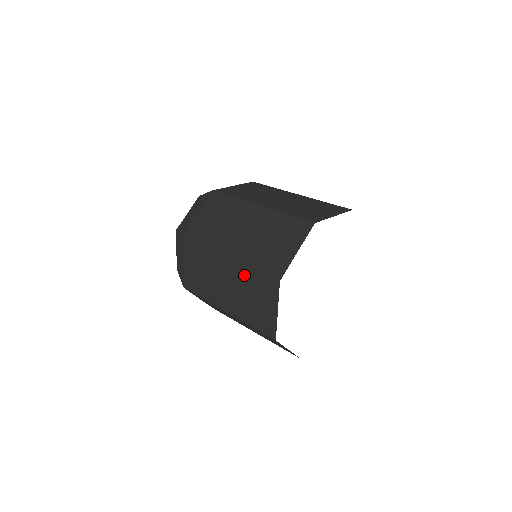
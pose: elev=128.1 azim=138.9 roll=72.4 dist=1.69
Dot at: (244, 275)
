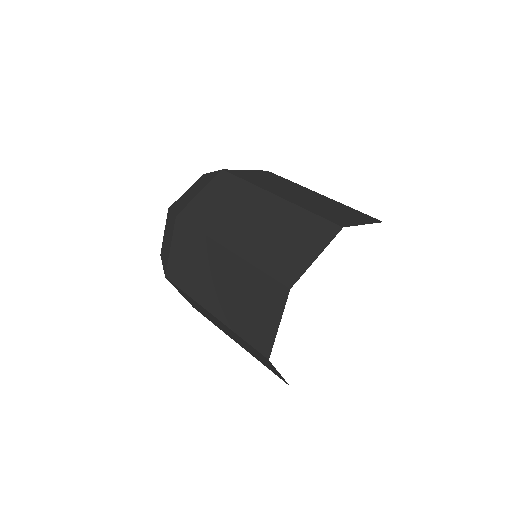
Dot at: (245, 274)
